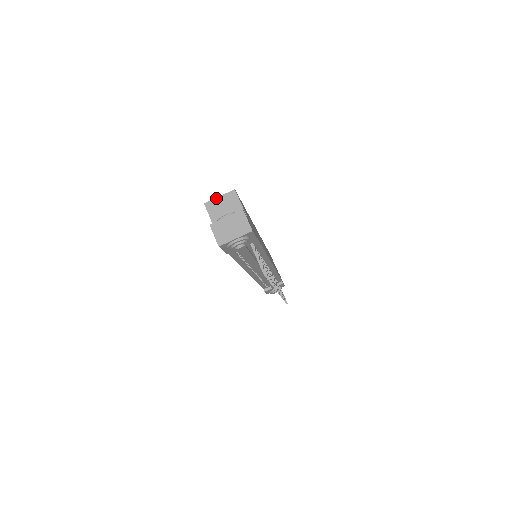
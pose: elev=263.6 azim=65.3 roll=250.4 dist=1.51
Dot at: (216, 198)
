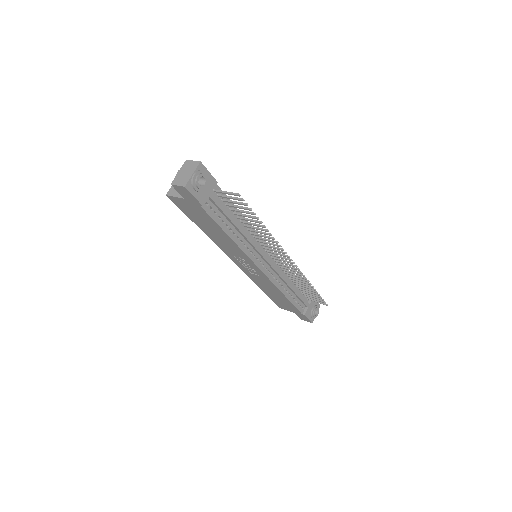
Dot at: (172, 186)
